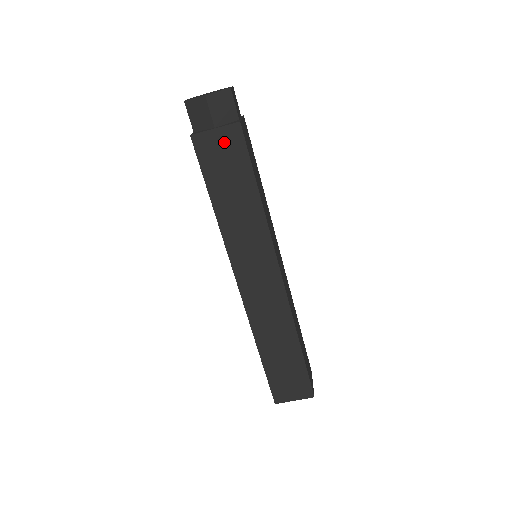
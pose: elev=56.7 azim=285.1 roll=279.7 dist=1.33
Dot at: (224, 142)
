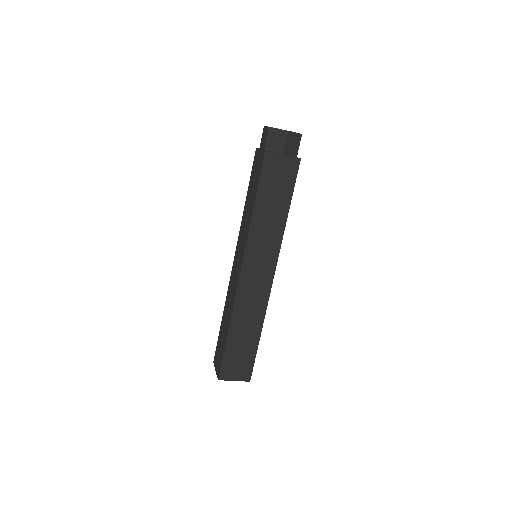
Dot at: (284, 166)
